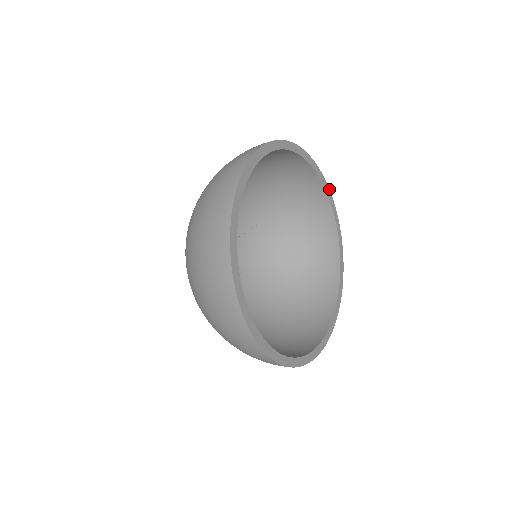
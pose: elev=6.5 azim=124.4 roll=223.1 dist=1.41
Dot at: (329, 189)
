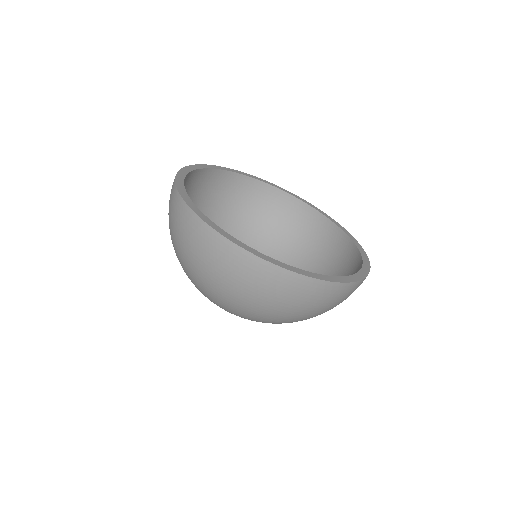
Dot at: (363, 249)
